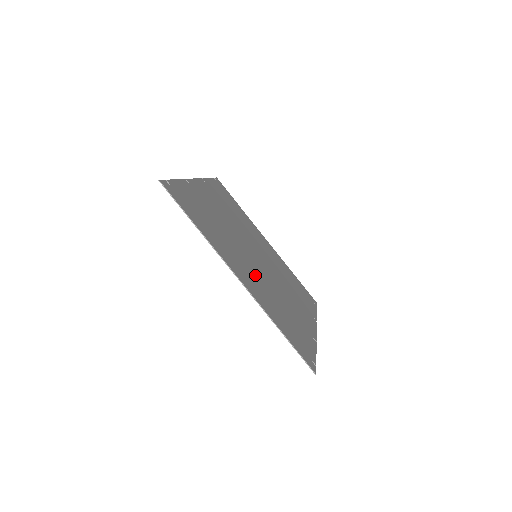
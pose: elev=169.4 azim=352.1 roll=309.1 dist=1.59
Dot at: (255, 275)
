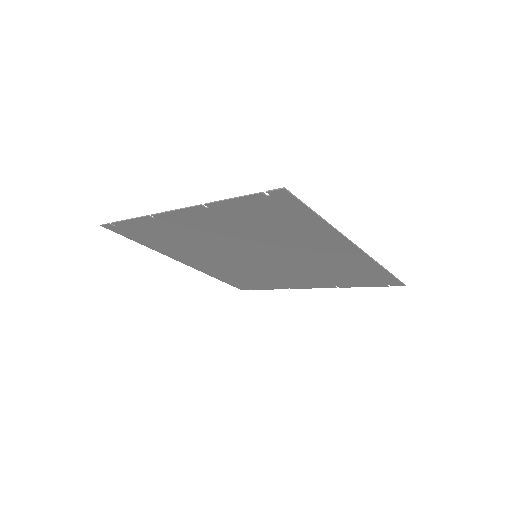
Dot at: (311, 255)
